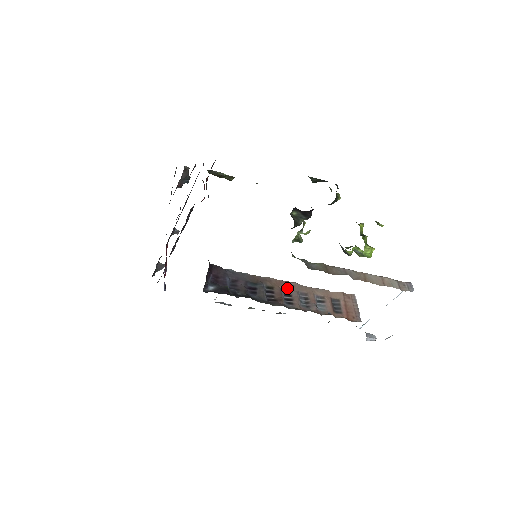
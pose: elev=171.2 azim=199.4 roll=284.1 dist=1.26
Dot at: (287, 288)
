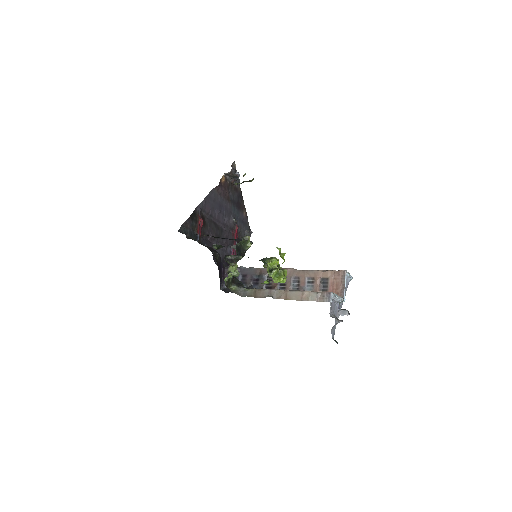
Dot at: occluded
